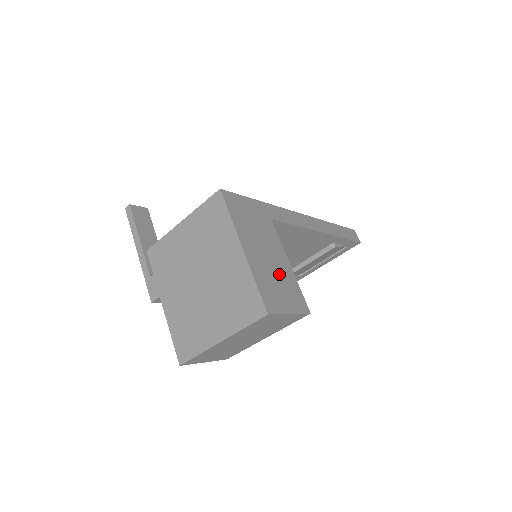
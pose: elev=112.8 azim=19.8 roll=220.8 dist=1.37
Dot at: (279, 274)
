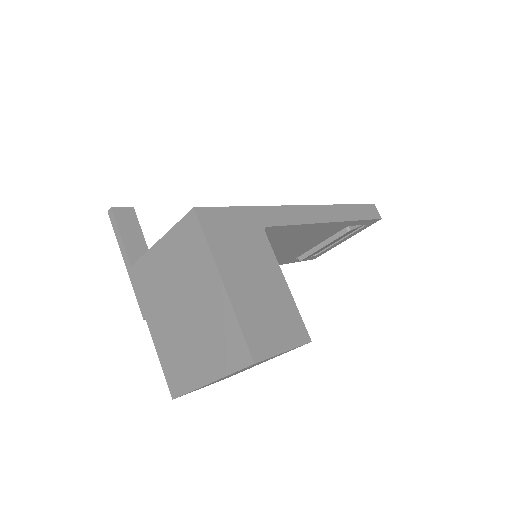
Dot at: (271, 302)
